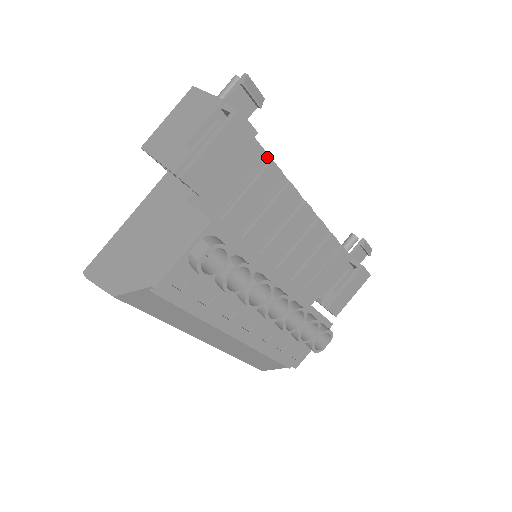
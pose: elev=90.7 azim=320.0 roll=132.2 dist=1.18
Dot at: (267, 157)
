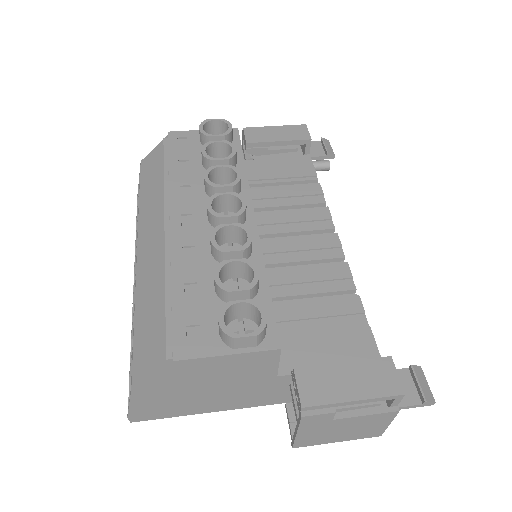
Dot at: (317, 183)
